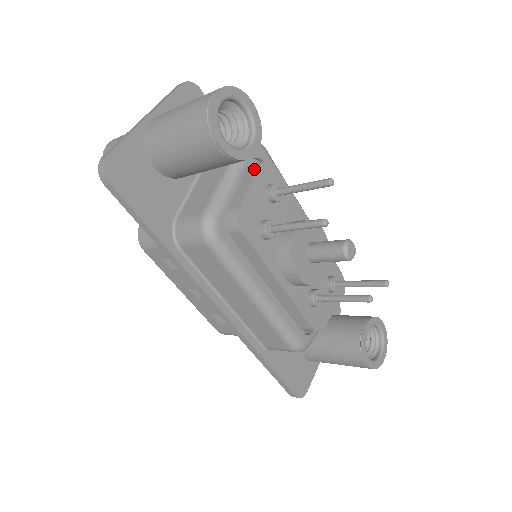
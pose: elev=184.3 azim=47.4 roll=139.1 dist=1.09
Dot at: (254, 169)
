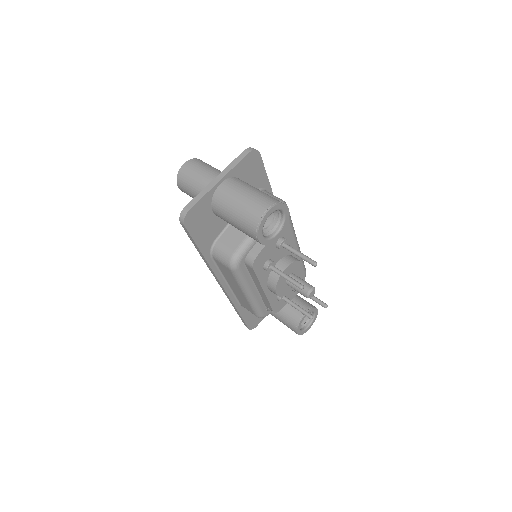
Dot at: occluded
